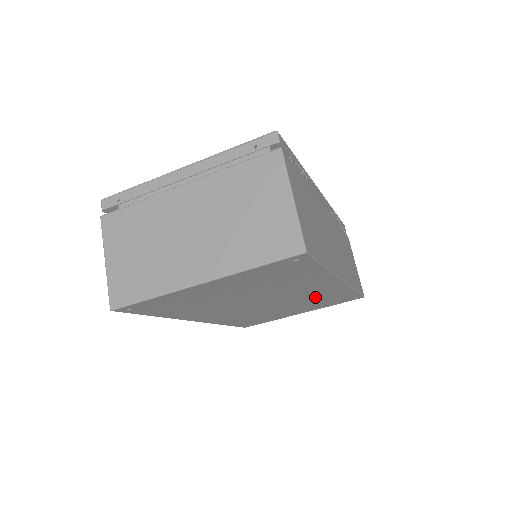
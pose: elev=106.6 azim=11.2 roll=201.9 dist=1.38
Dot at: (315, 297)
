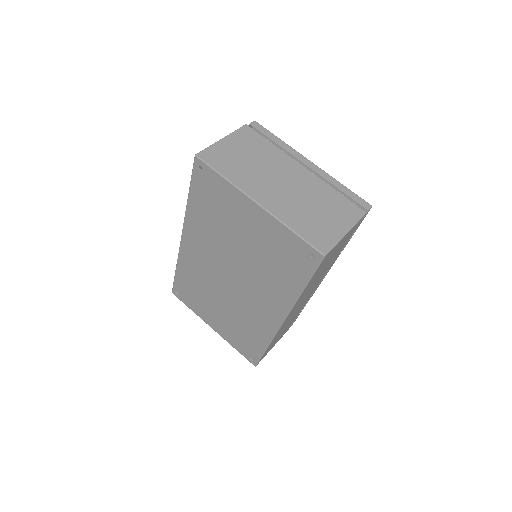
Dot at: (248, 318)
